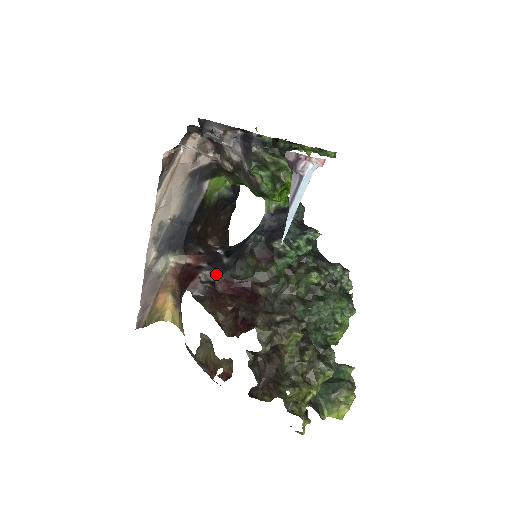
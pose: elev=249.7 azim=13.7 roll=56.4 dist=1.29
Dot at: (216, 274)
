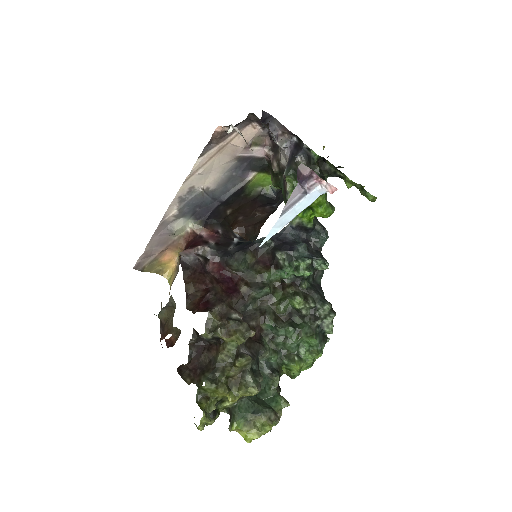
Dot at: (214, 254)
